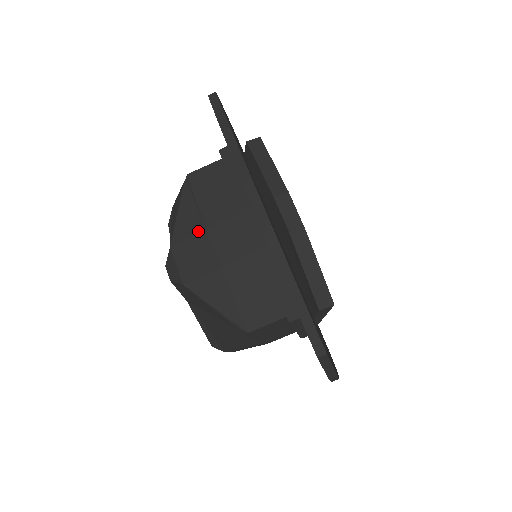
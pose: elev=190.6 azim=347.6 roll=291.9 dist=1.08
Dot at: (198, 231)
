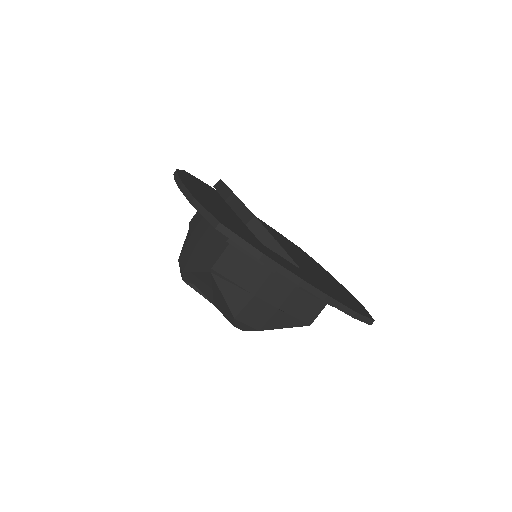
Dot at: (188, 240)
